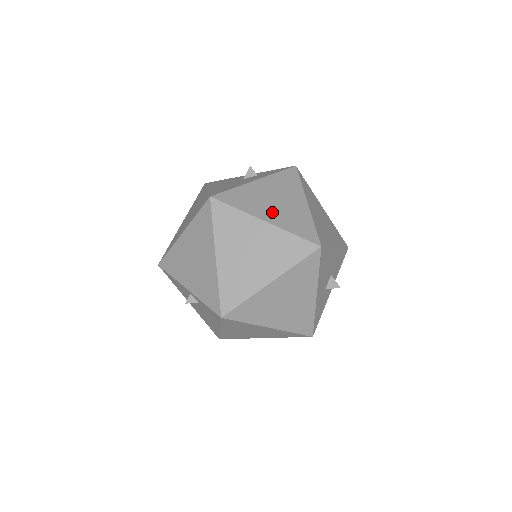
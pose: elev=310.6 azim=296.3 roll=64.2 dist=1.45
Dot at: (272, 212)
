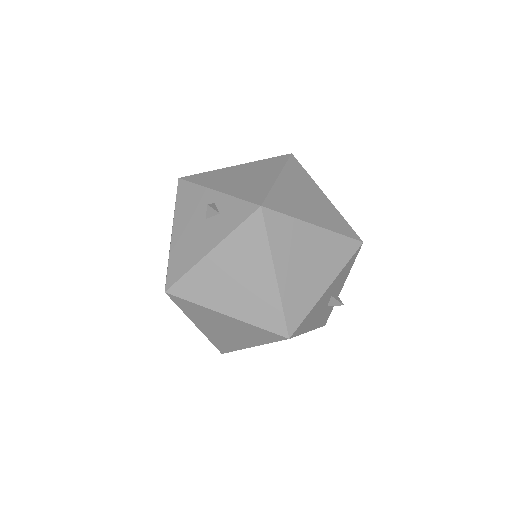
Dot at: (233, 300)
